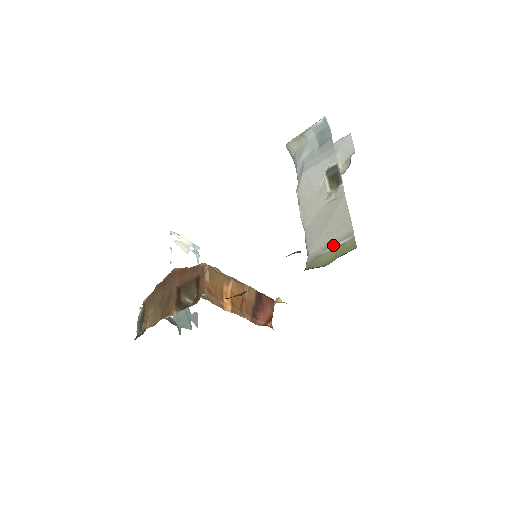
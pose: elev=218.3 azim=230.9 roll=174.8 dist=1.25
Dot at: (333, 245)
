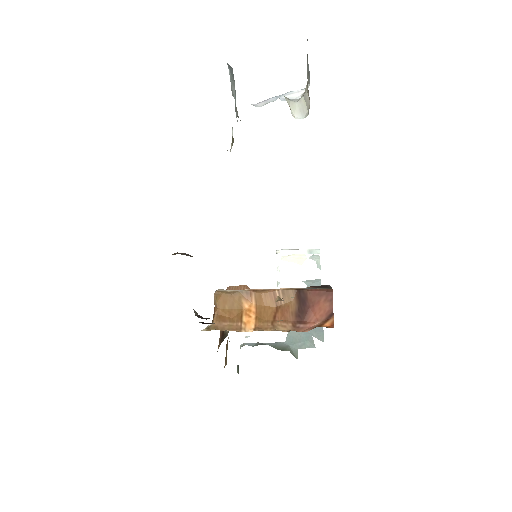
Dot at: occluded
